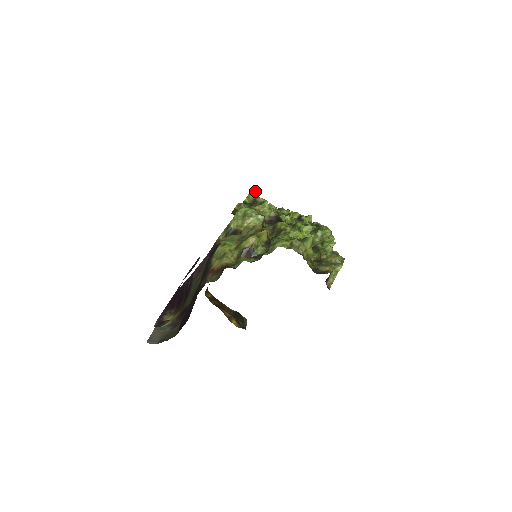
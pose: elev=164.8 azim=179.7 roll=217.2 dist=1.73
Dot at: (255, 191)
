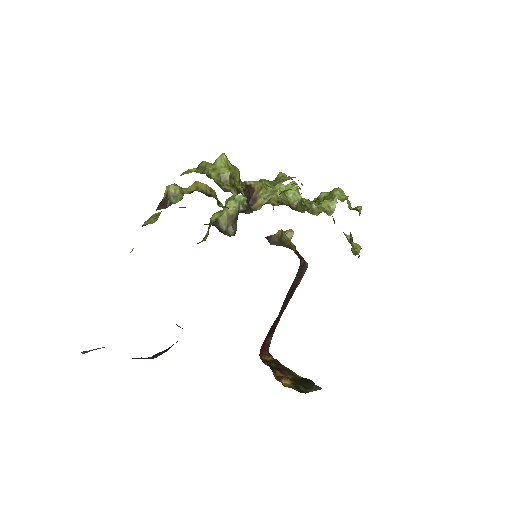
Dot at: occluded
